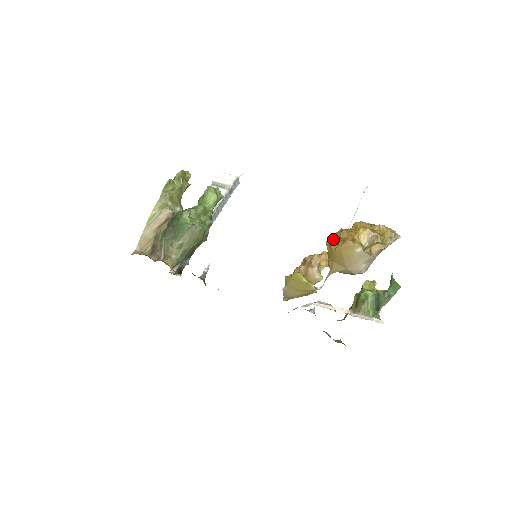
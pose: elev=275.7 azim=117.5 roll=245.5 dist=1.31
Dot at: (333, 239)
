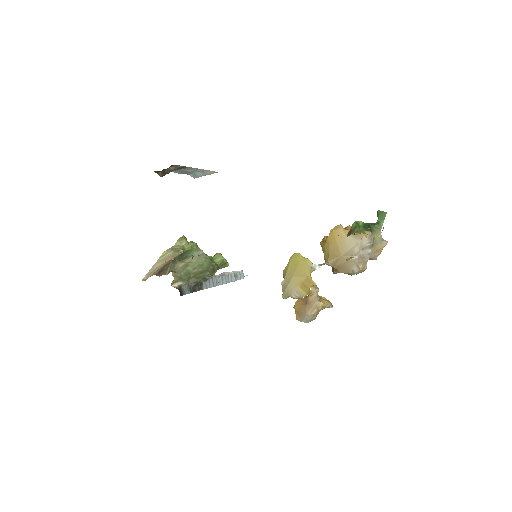
Dot at: (326, 236)
